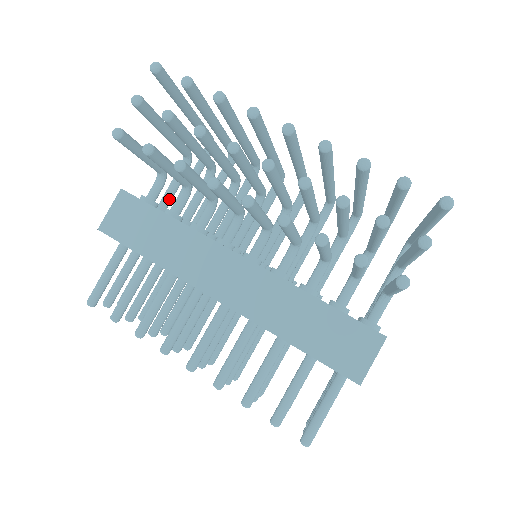
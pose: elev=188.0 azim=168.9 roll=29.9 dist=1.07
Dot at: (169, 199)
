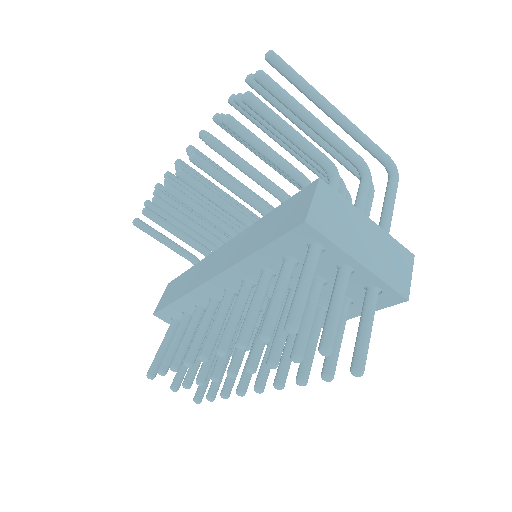
Dot at: occluded
